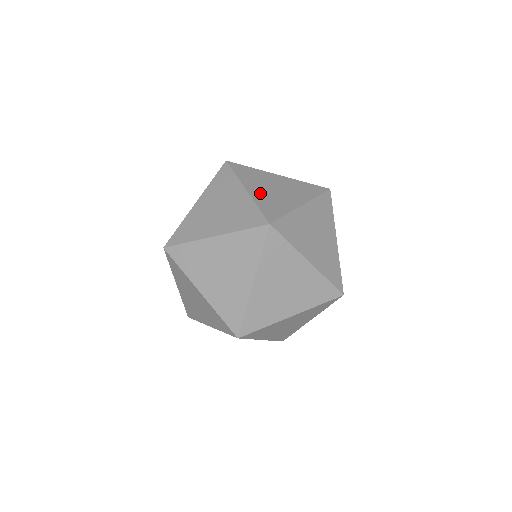
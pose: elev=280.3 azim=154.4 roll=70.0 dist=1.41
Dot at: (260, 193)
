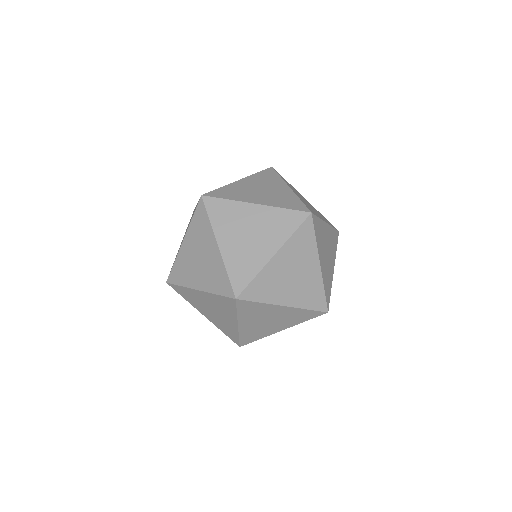
Dot at: (324, 266)
